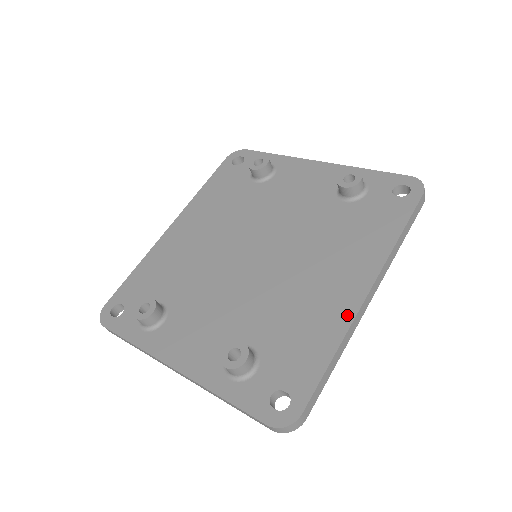
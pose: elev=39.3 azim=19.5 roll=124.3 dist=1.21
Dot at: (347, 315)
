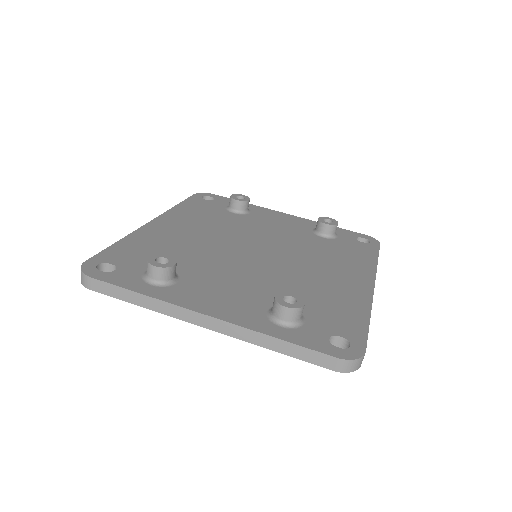
Dot at: (366, 296)
